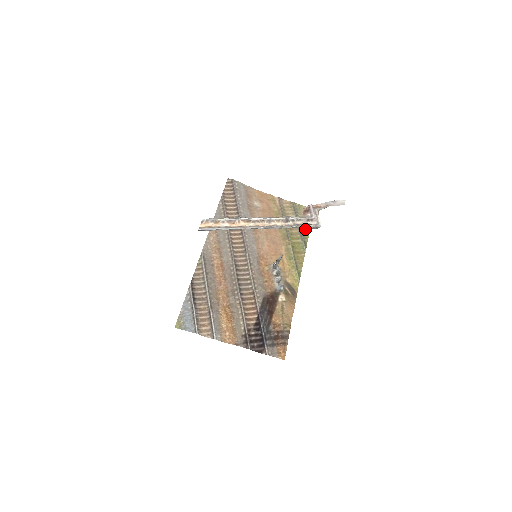
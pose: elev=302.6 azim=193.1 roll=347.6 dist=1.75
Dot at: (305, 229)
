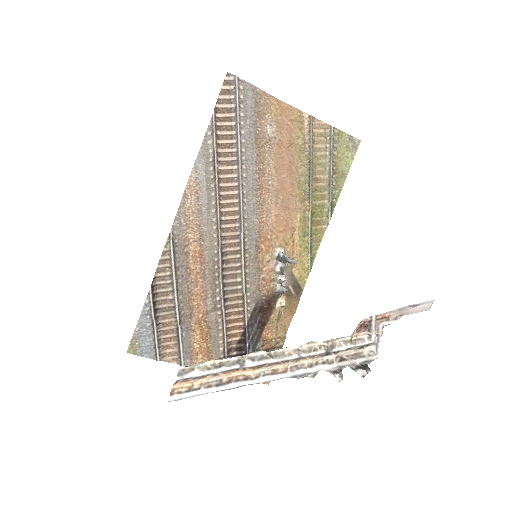
Dot at: (338, 180)
